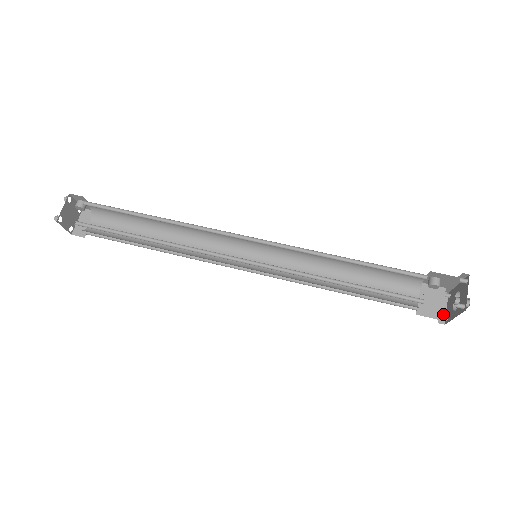
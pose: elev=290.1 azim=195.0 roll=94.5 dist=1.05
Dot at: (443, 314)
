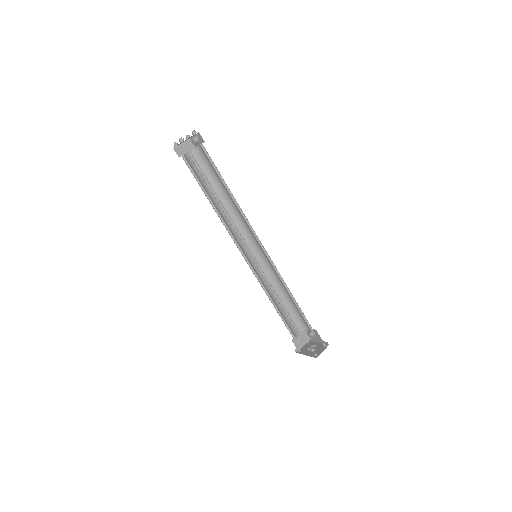
Dot at: occluded
